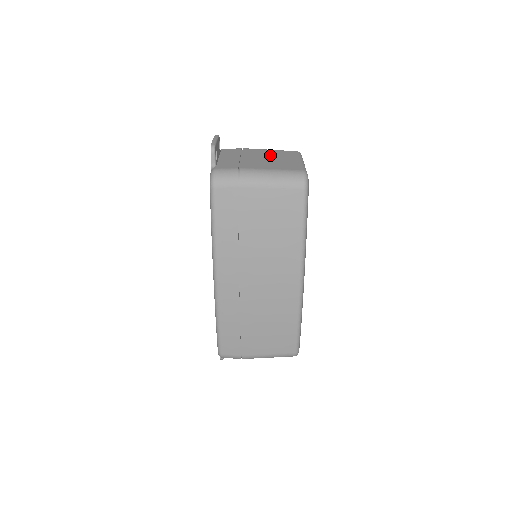
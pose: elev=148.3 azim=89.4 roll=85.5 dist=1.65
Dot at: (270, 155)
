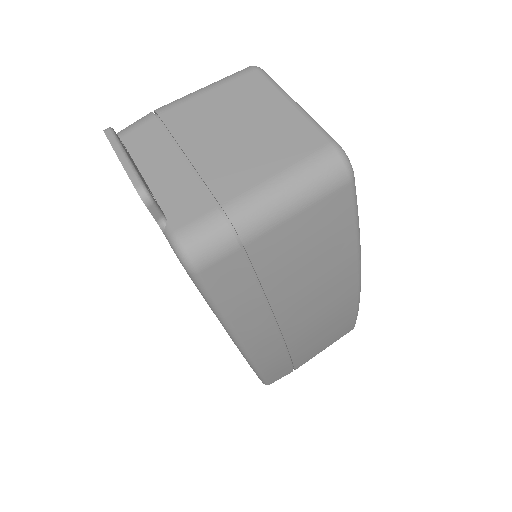
Dot at: (226, 114)
